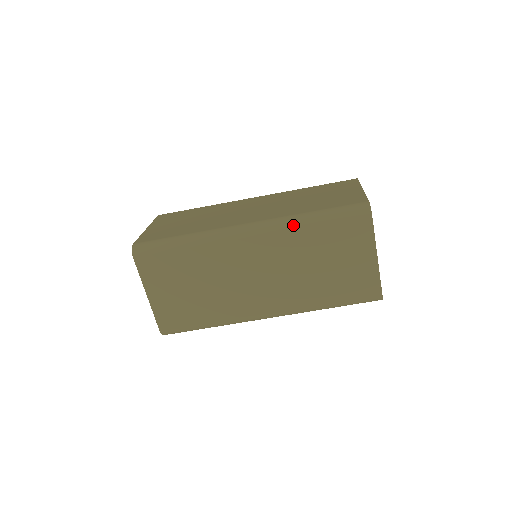
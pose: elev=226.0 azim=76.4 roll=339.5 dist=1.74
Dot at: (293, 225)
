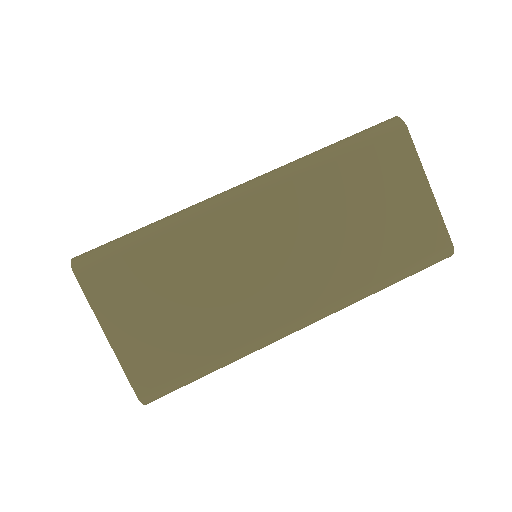
Dot at: occluded
